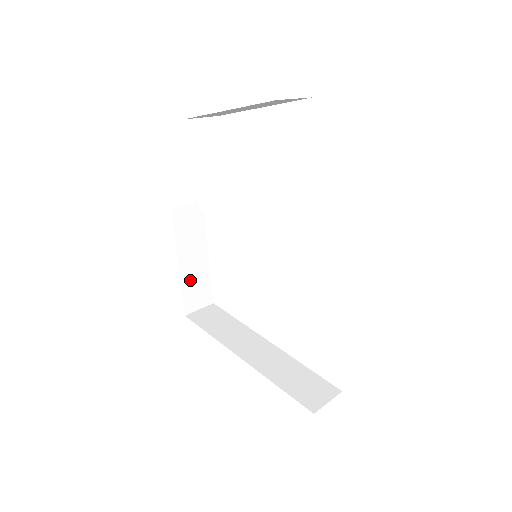
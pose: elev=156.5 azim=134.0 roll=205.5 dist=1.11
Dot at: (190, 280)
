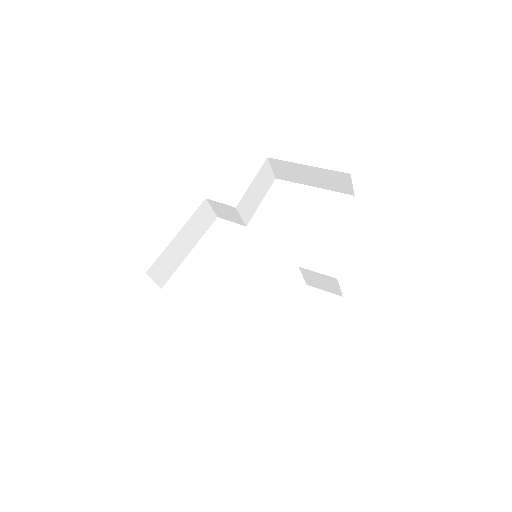
Dot at: (170, 254)
